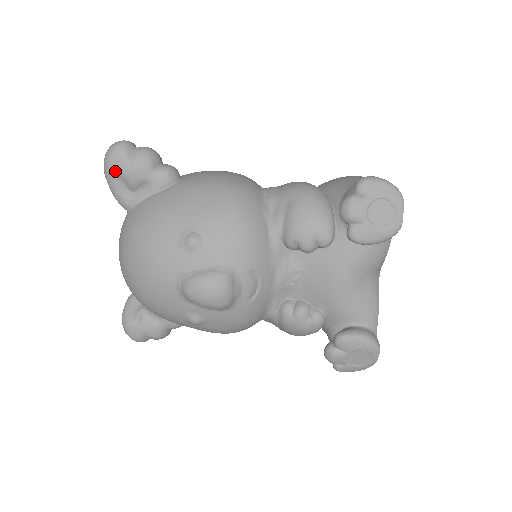
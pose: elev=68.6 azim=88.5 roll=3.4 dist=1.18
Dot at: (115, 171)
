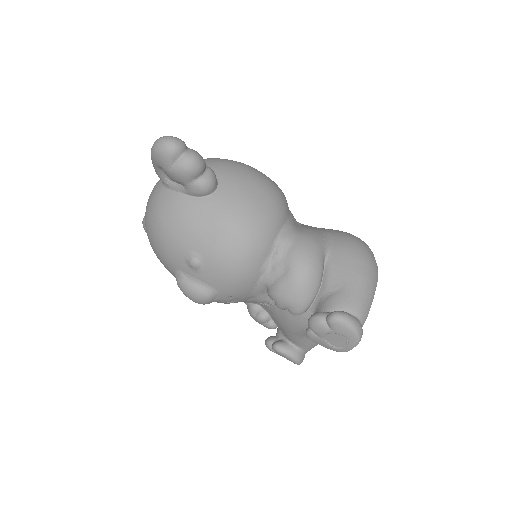
Dot at: (158, 164)
